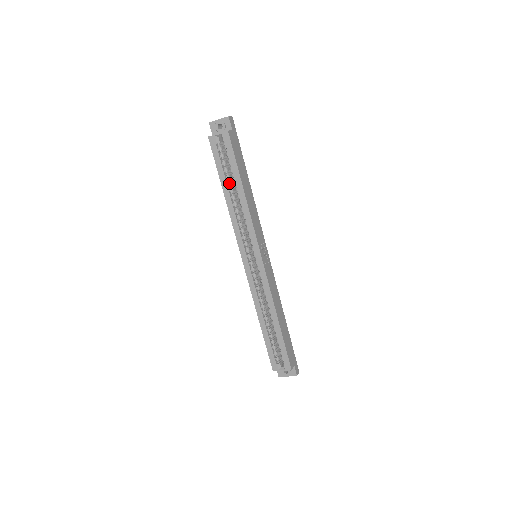
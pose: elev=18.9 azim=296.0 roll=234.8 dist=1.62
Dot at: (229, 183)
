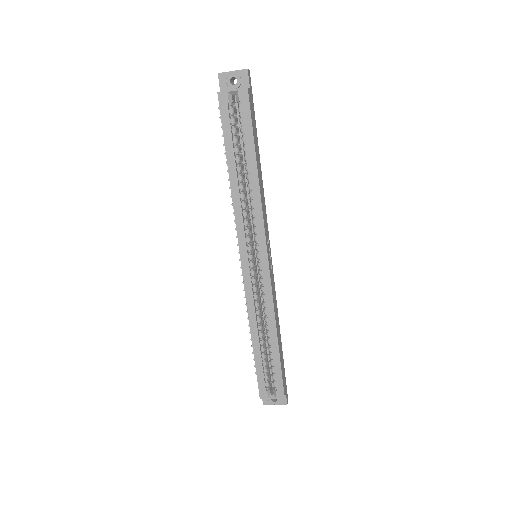
Dot at: (238, 158)
